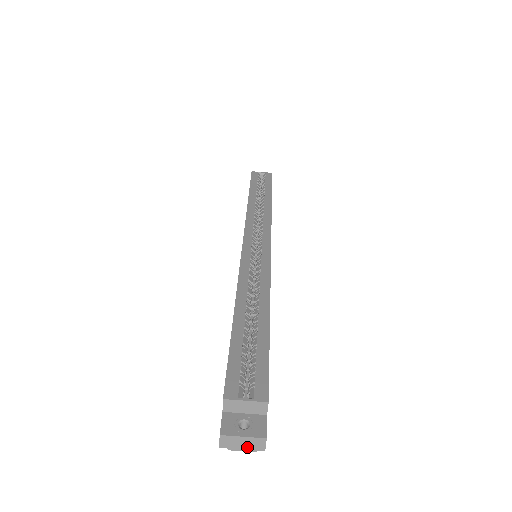
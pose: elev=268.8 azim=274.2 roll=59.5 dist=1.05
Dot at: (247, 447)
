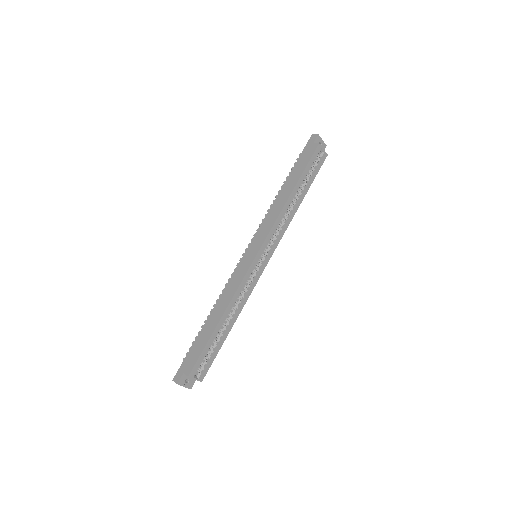
Dot at: occluded
